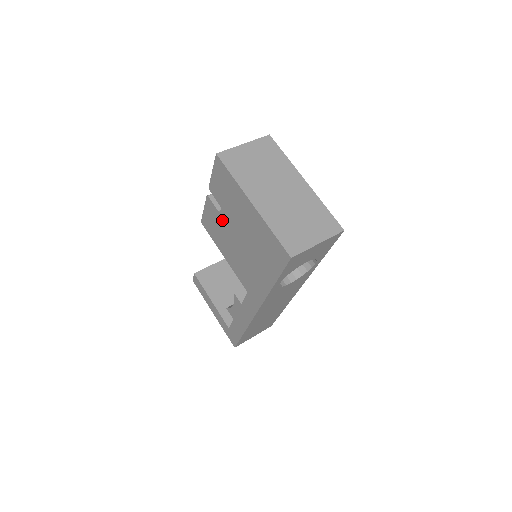
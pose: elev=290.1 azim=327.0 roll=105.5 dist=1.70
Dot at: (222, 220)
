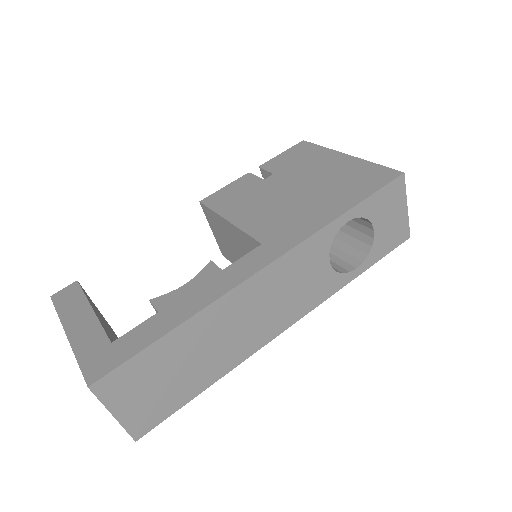
Dot at: (265, 184)
